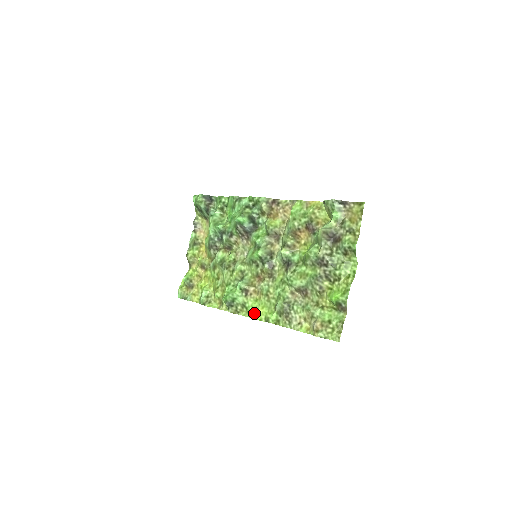
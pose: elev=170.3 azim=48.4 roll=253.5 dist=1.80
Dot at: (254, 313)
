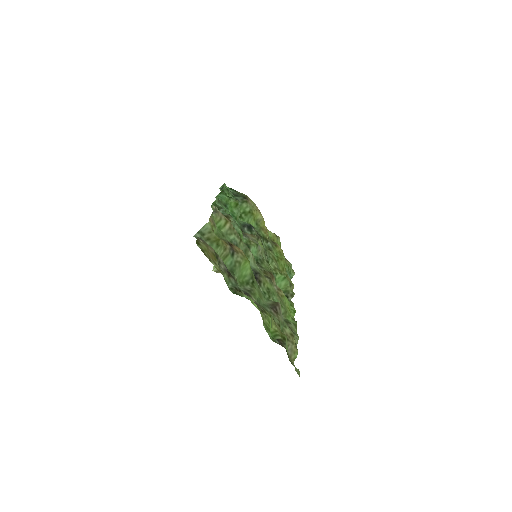
Dot at: (290, 309)
